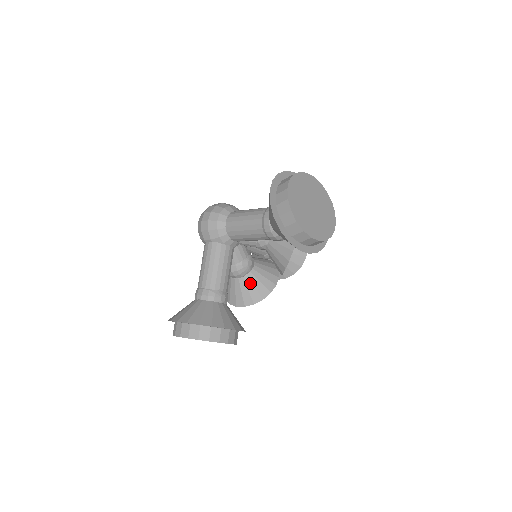
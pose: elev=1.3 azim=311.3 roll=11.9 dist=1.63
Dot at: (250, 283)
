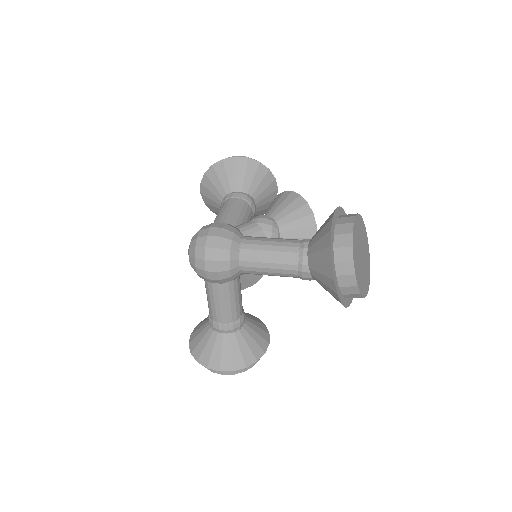
Dot at: (248, 274)
